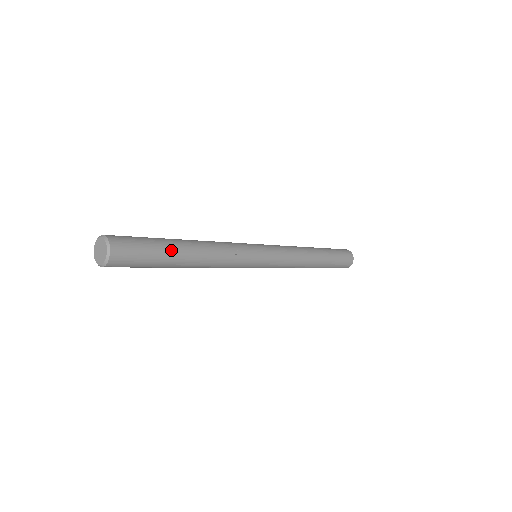
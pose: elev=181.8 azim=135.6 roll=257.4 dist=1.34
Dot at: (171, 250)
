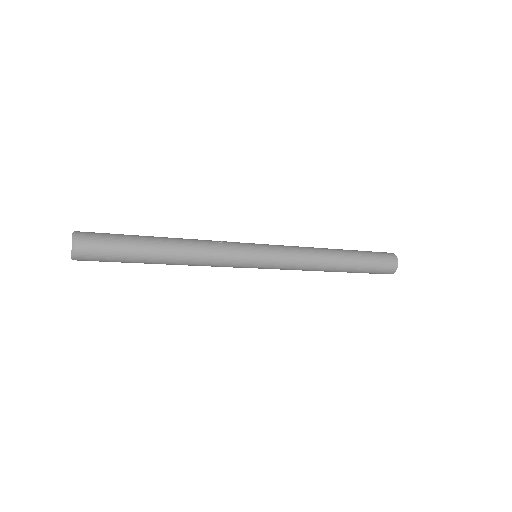
Dot at: (141, 237)
